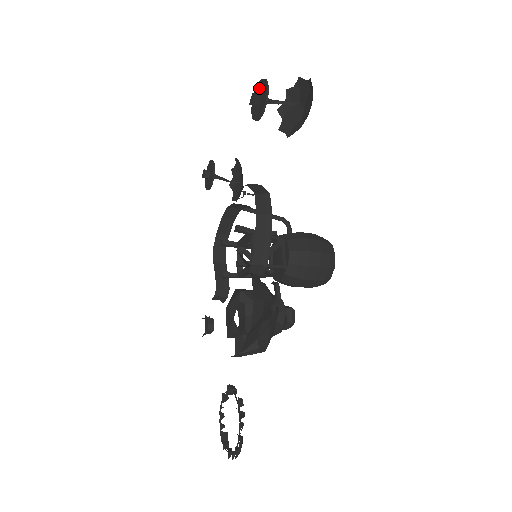
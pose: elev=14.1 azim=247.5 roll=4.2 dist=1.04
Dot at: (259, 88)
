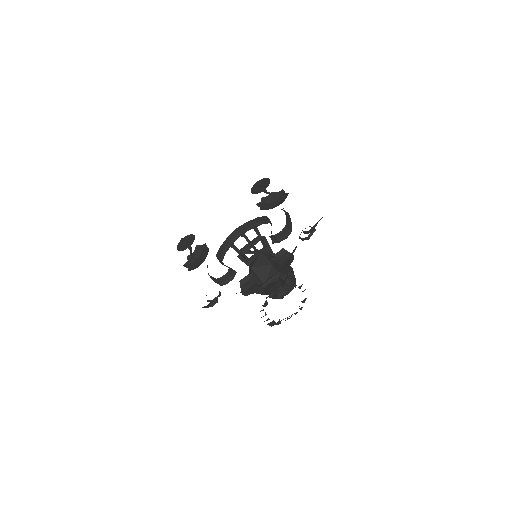
Dot at: occluded
